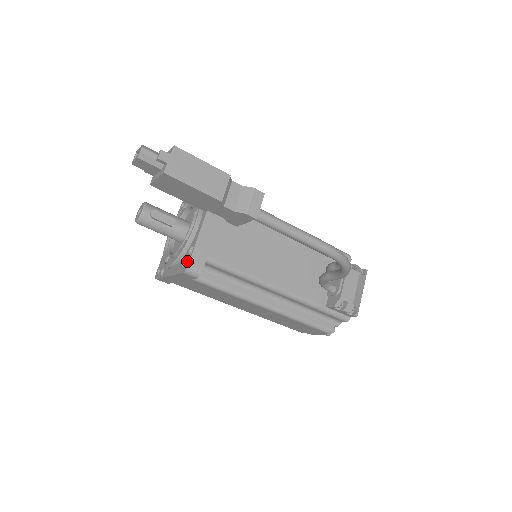
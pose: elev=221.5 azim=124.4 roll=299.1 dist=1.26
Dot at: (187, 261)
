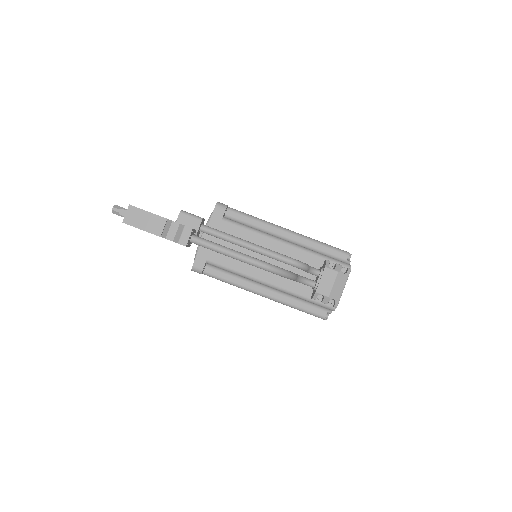
Dot at: (194, 262)
